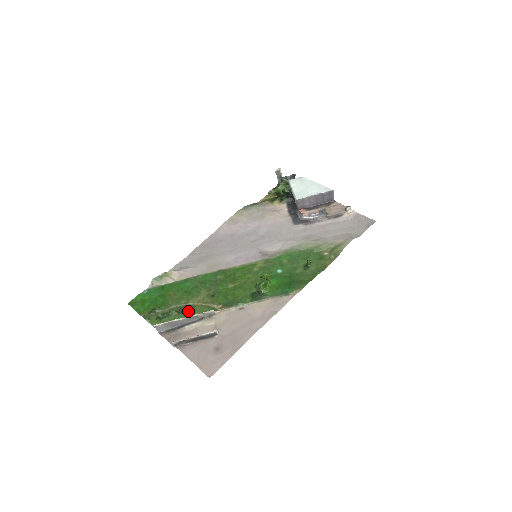
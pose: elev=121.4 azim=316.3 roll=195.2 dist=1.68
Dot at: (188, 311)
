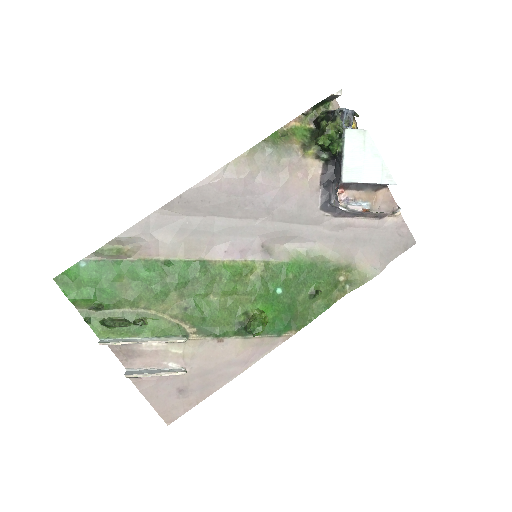
Dot at: (149, 325)
